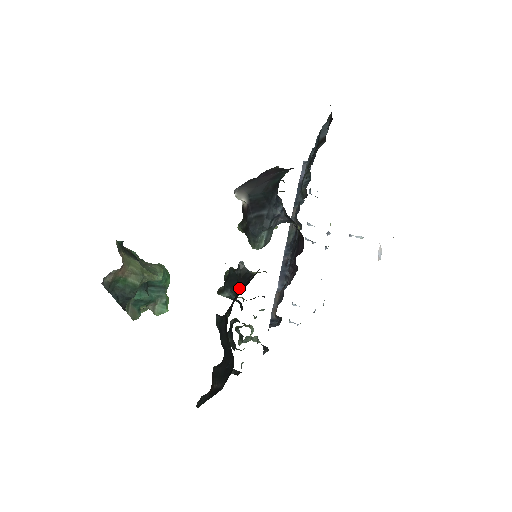
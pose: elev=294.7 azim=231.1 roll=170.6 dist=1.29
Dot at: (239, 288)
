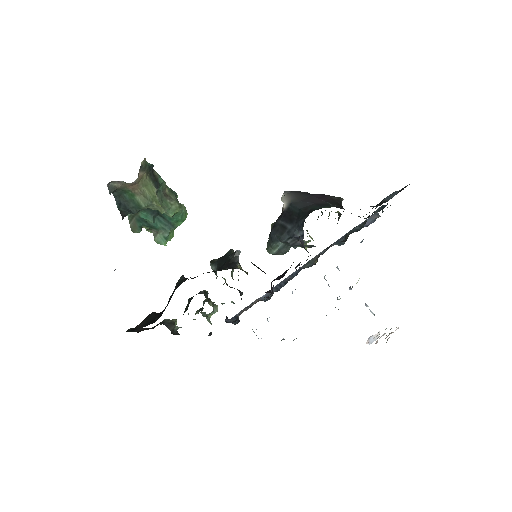
Dot at: (218, 269)
